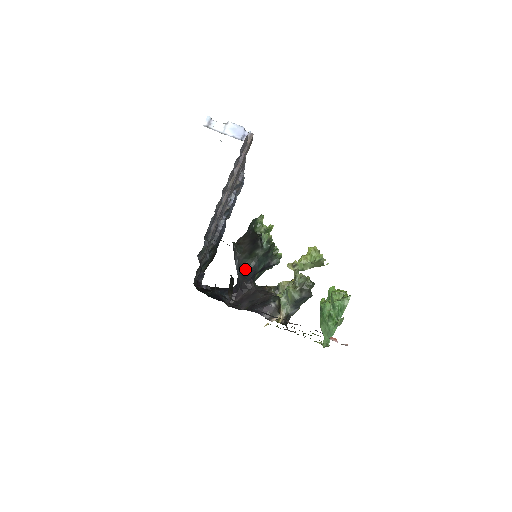
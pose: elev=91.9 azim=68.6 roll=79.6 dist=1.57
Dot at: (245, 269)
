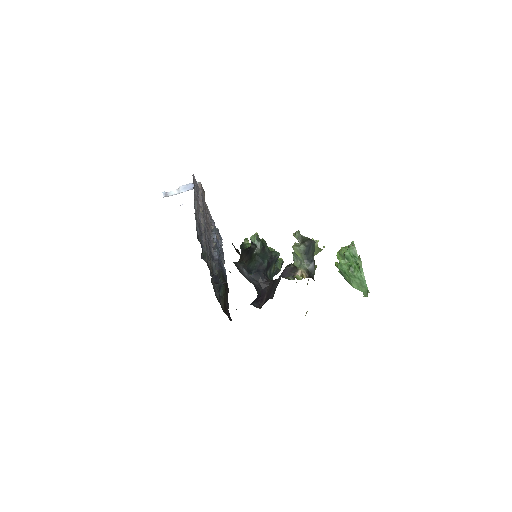
Dot at: (253, 269)
